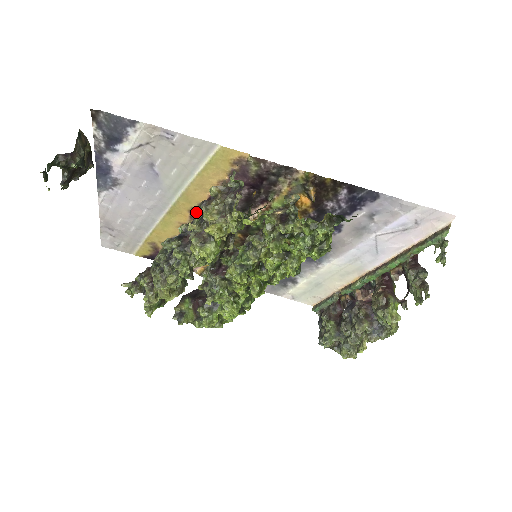
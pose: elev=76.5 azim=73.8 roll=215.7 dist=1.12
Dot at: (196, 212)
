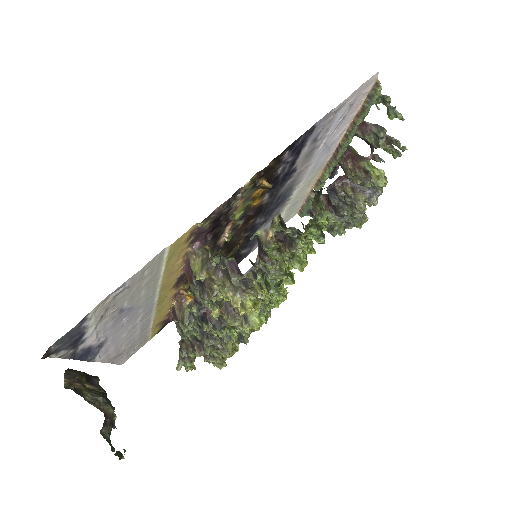
Dot at: (201, 299)
